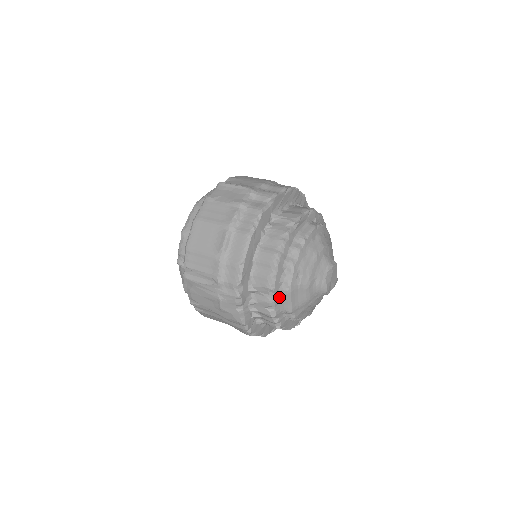
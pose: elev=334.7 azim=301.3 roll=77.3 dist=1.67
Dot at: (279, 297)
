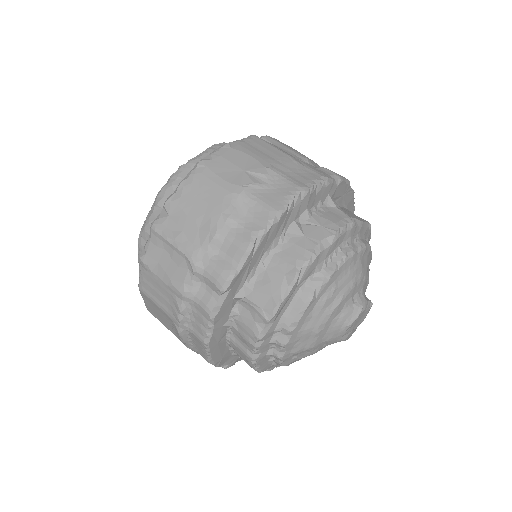
Dot at: (276, 364)
